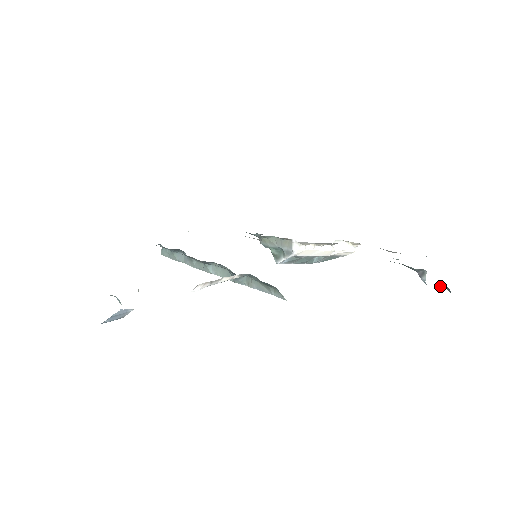
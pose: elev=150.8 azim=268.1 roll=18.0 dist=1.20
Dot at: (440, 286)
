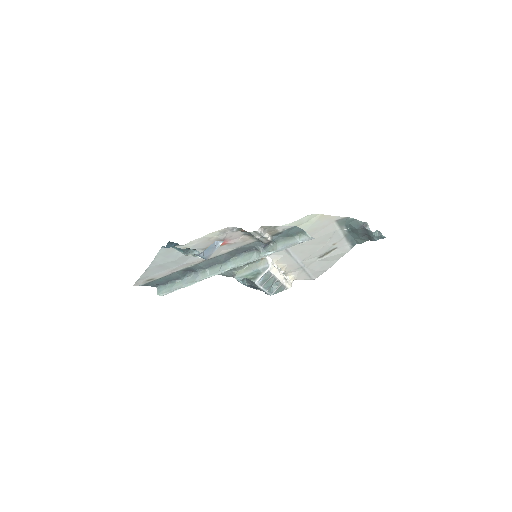
Dot at: (375, 234)
